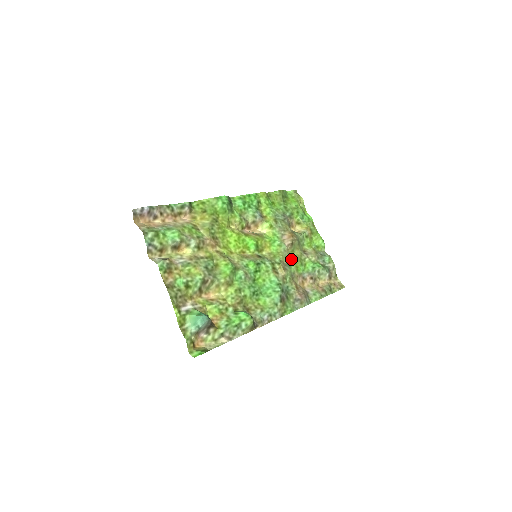
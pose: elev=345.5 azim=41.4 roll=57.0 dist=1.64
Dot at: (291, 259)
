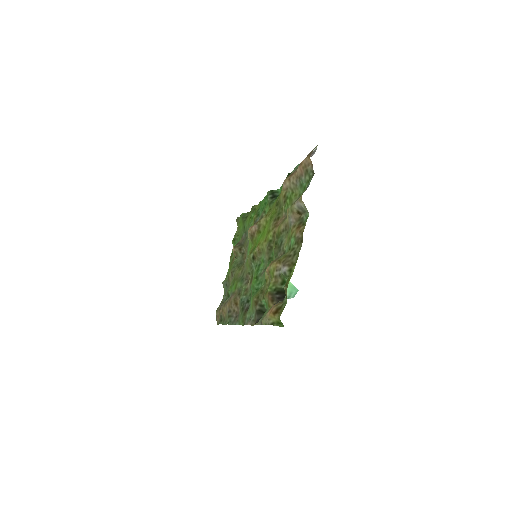
Dot at: (240, 275)
